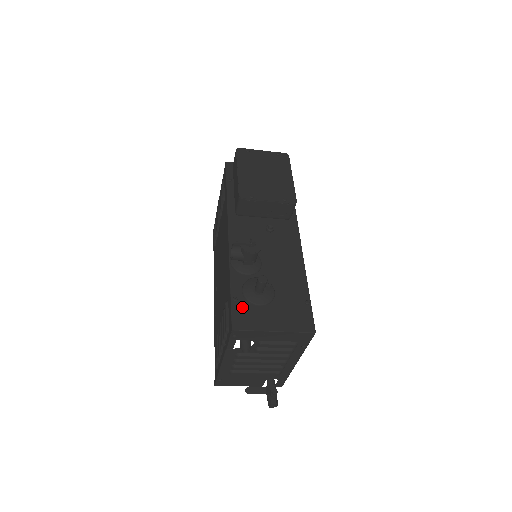
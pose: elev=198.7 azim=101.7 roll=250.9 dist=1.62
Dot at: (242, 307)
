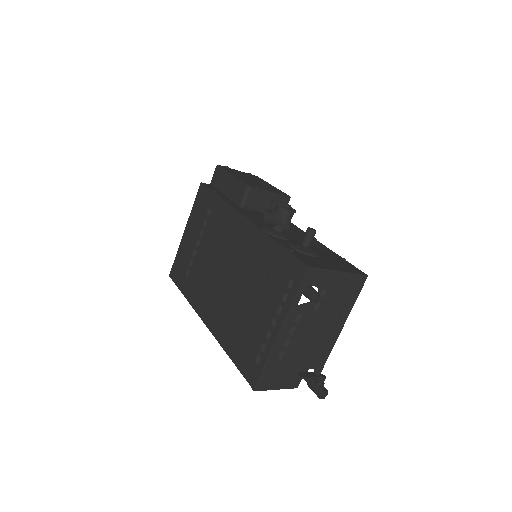
Dot at: (301, 255)
